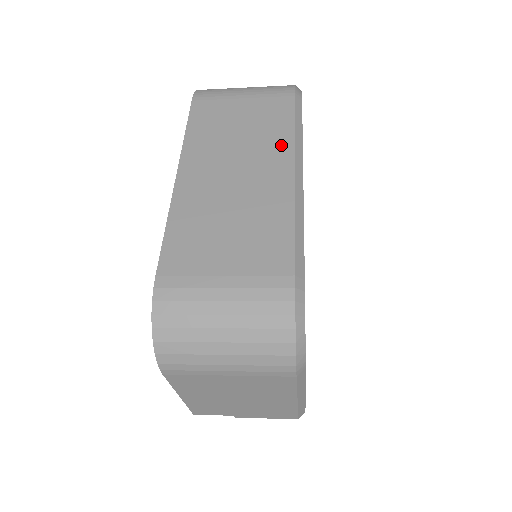
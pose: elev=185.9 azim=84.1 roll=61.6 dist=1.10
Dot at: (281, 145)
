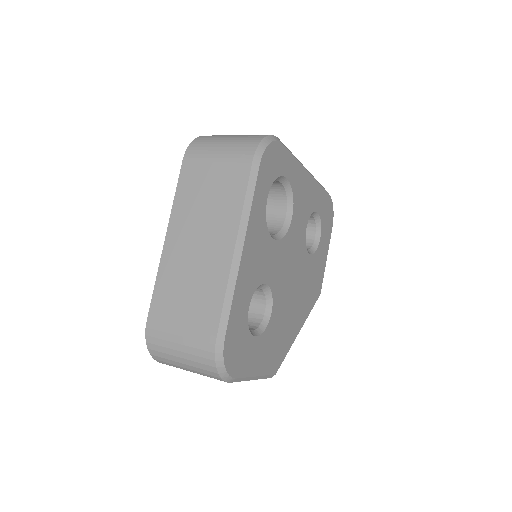
Dot at: (231, 219)
